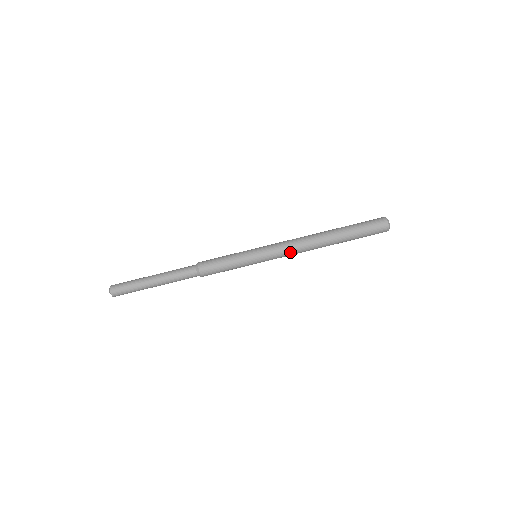
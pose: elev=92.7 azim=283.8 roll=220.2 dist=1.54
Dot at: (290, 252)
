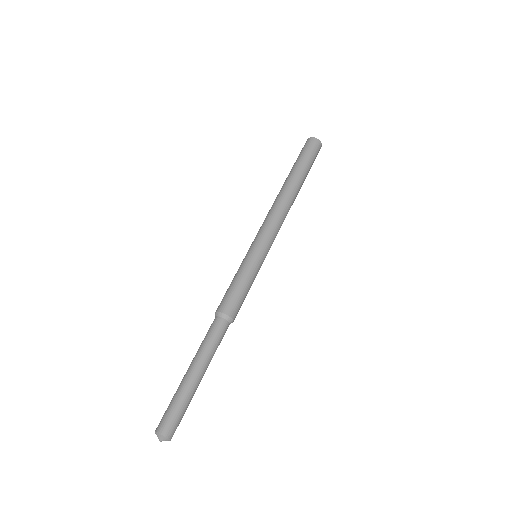
Dot at: (276, 221)
